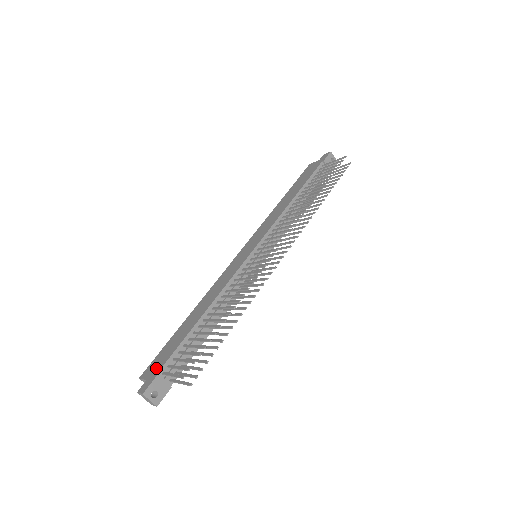
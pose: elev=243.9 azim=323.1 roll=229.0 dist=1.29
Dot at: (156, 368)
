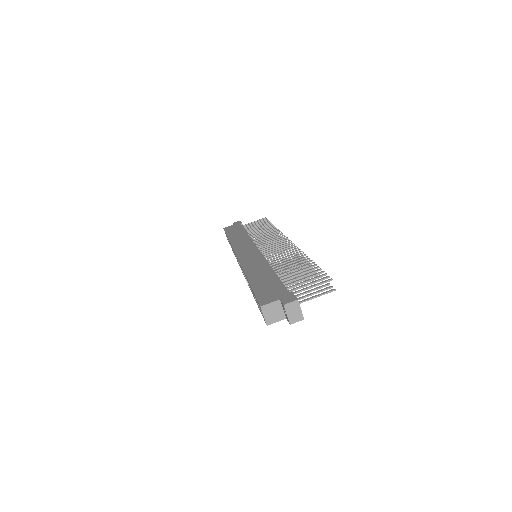
Dot at: (278, 293)
